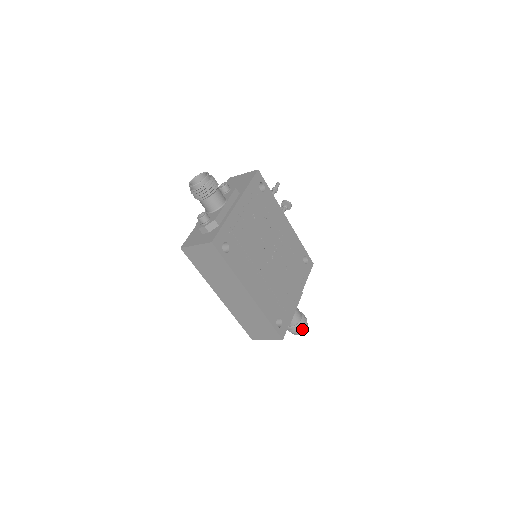
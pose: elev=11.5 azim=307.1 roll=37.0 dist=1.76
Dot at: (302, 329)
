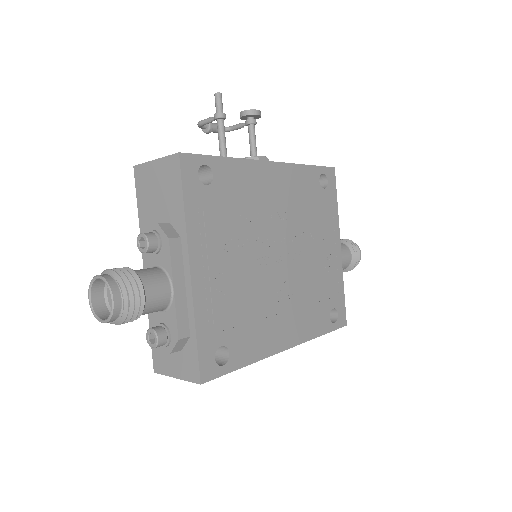
Dot at: (356, 264)
